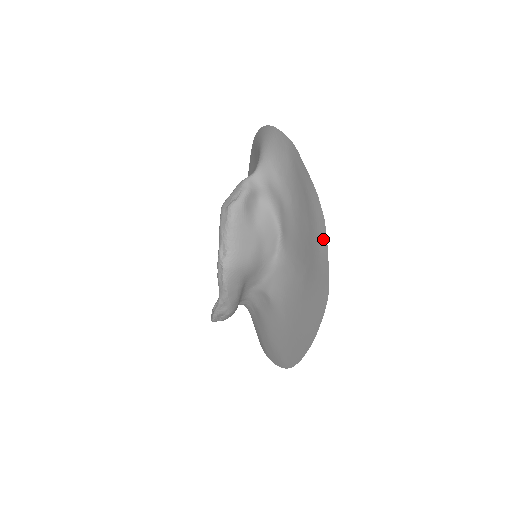
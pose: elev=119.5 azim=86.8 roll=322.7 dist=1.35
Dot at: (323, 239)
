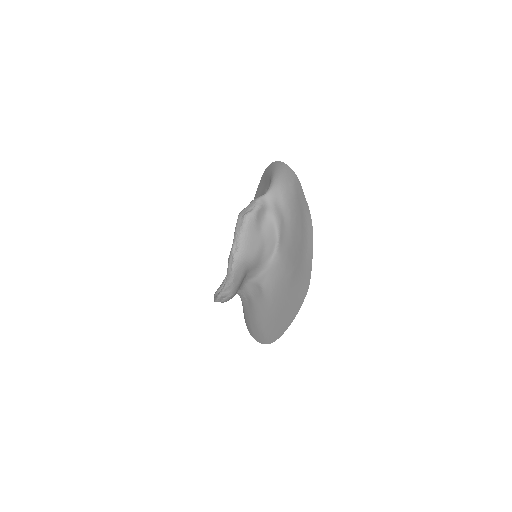
Dot at: (310, 247)
